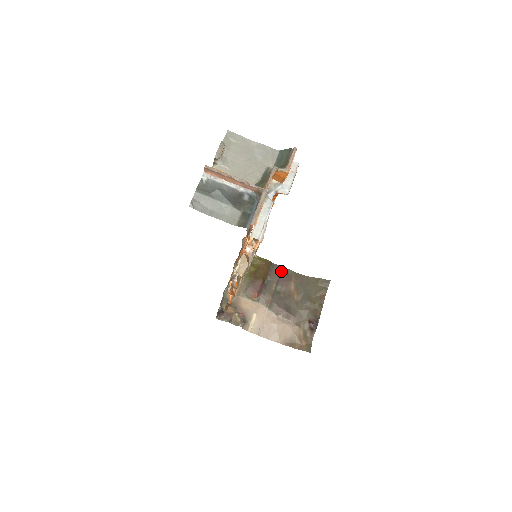
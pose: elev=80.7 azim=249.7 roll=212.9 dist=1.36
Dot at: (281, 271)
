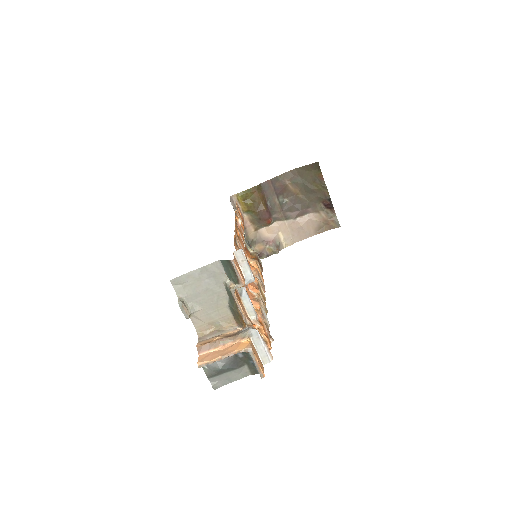
Dot at: (272, 184)
